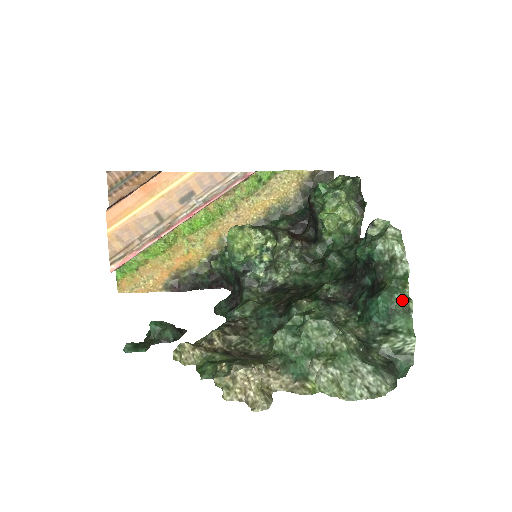
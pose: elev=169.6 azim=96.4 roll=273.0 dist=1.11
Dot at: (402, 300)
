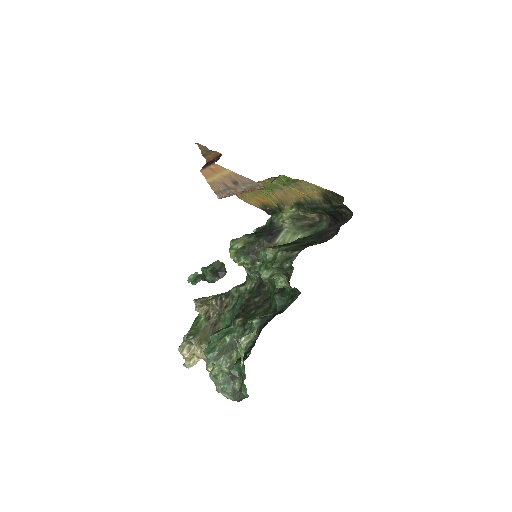
Dot at: (243, 376)
